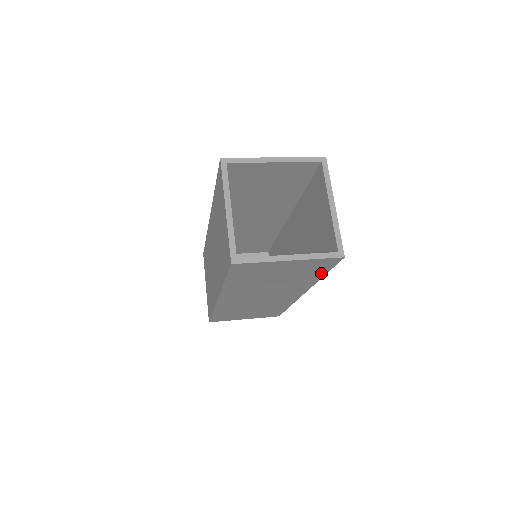
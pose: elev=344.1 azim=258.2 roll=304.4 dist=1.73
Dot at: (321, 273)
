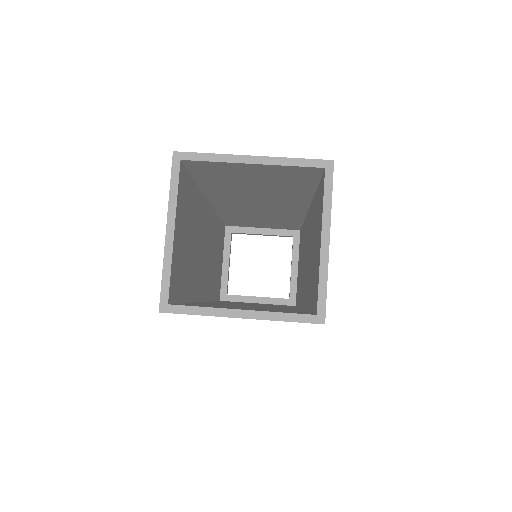
Dot at: occluded
